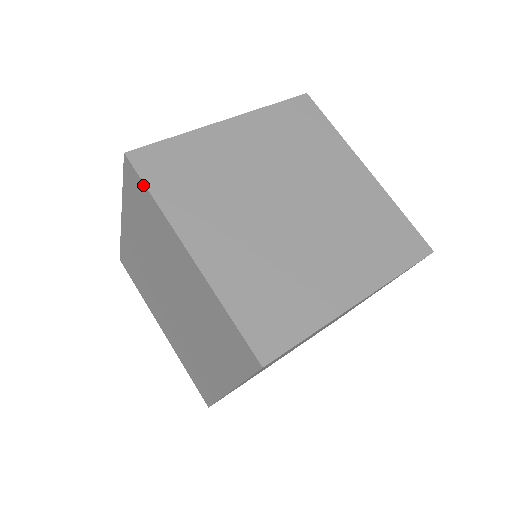
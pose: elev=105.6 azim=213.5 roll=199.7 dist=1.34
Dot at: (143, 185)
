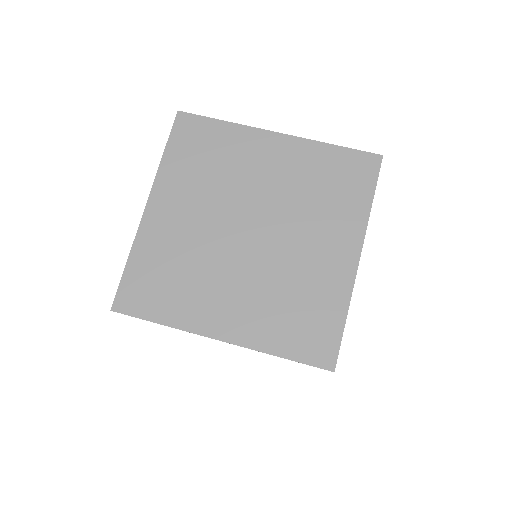
Dot at: occluded
